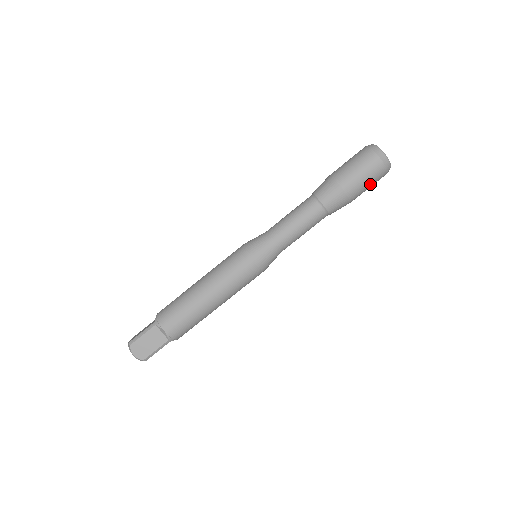
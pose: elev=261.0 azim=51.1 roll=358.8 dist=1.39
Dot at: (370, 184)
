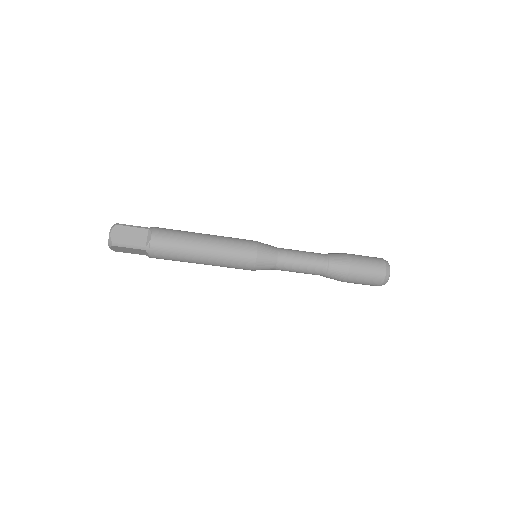
Dot at: occluded
